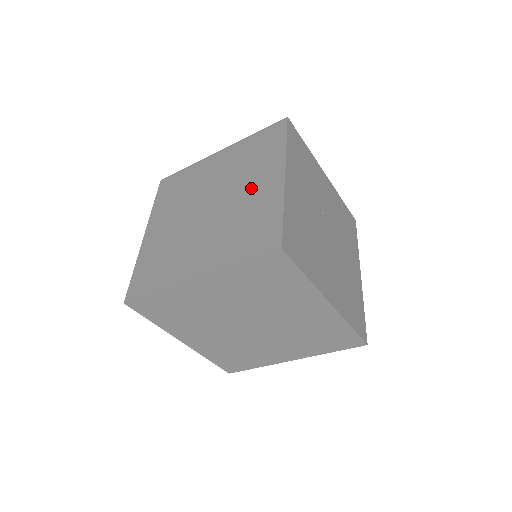
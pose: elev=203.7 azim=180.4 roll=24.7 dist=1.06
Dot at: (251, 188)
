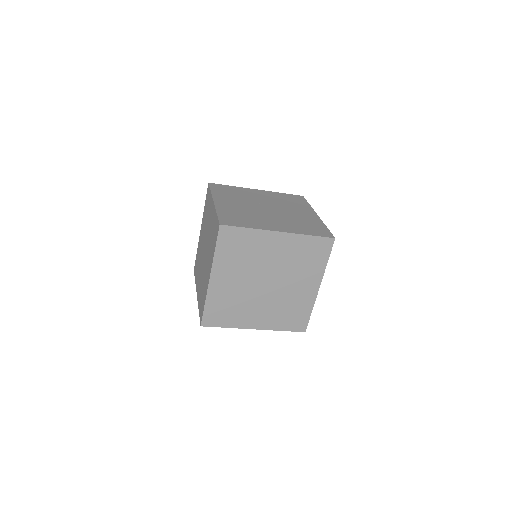
Dot at: (209, 223)
